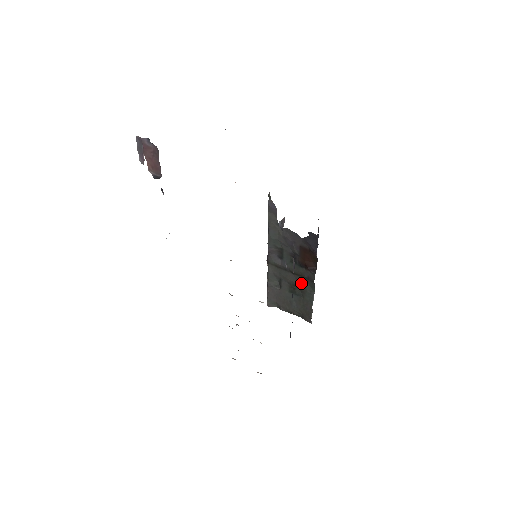
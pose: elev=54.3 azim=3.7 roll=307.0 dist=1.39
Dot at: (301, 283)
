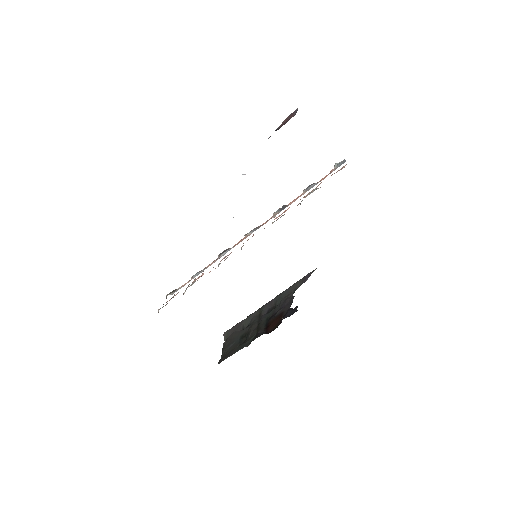
Dot at: (252, 335)
